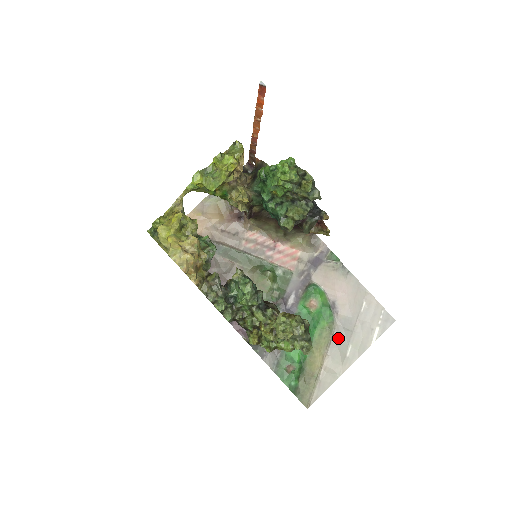
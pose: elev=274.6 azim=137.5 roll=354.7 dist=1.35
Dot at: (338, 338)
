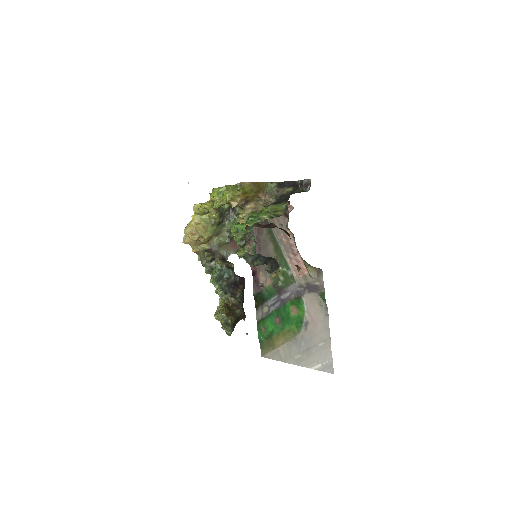
Dot at: (296, 343)
